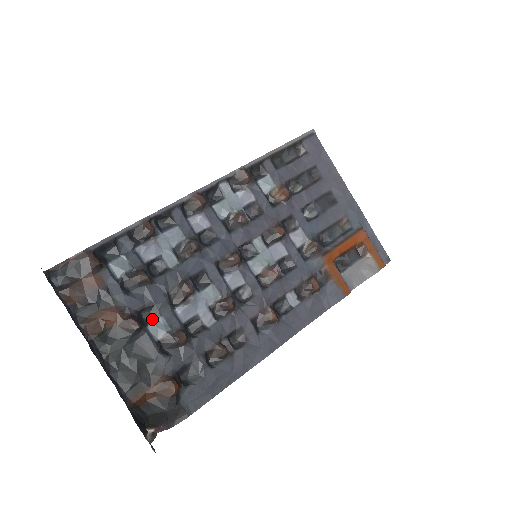
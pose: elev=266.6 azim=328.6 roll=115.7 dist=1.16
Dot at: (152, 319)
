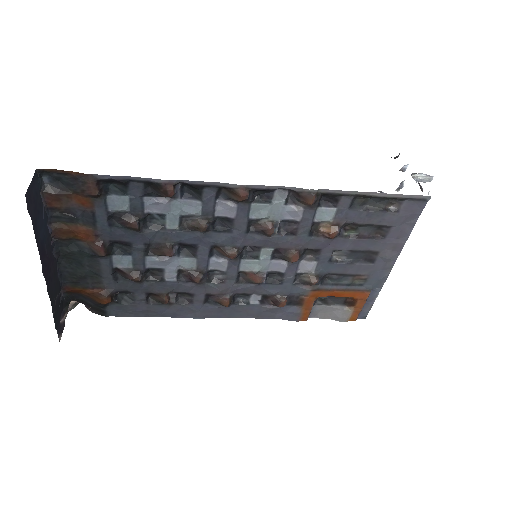
Dot at: (121, 252)
